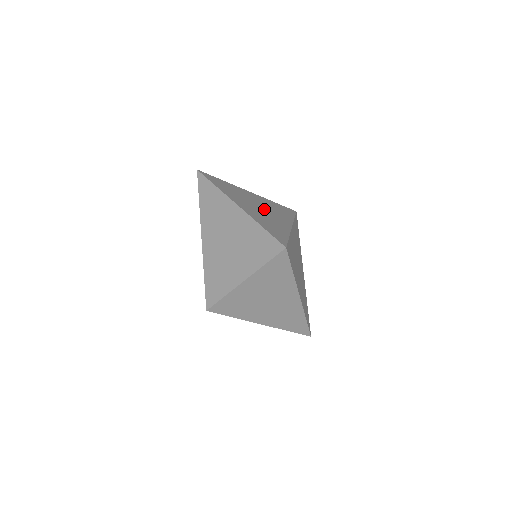
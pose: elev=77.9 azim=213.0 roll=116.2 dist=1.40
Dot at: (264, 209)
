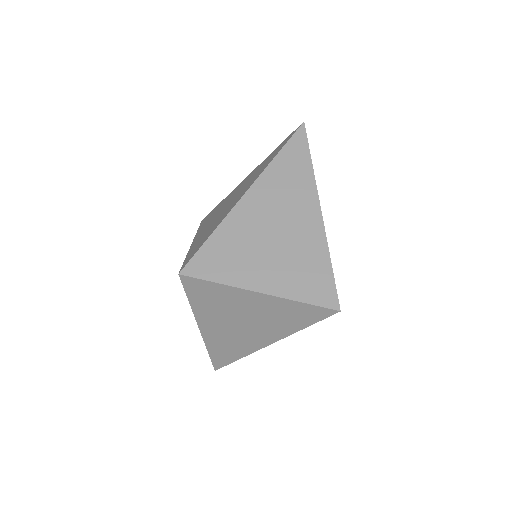
Dot at: occluded
